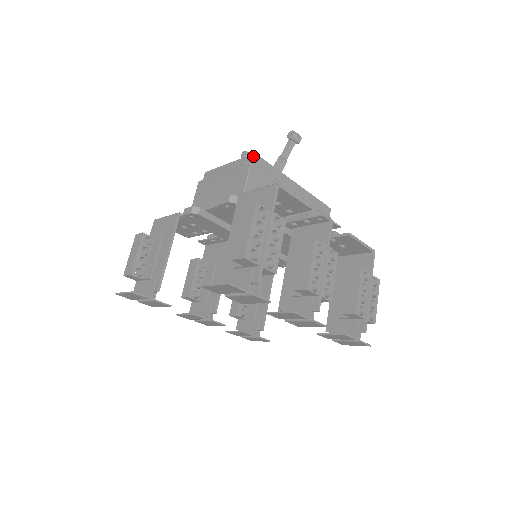
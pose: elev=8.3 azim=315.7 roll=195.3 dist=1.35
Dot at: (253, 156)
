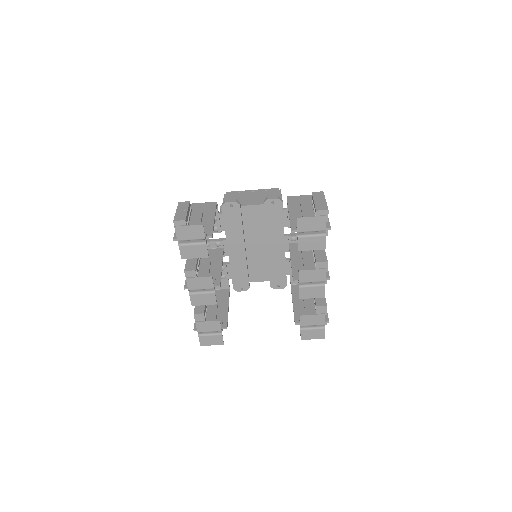
Dot at: occluded
